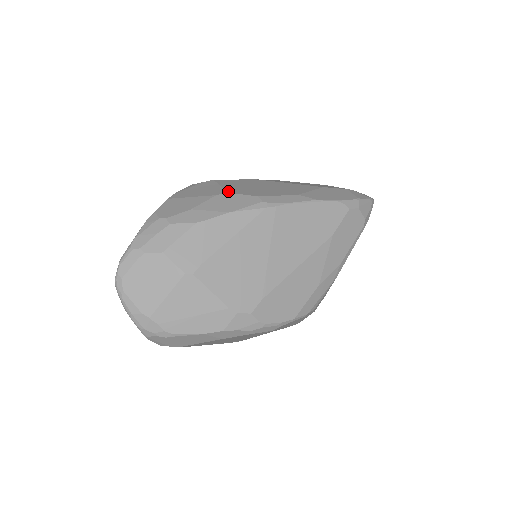
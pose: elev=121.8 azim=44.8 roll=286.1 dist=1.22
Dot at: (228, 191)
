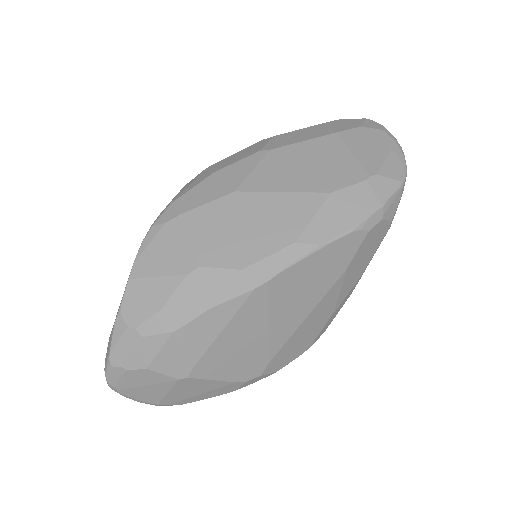
Dot at: (200, 262)
